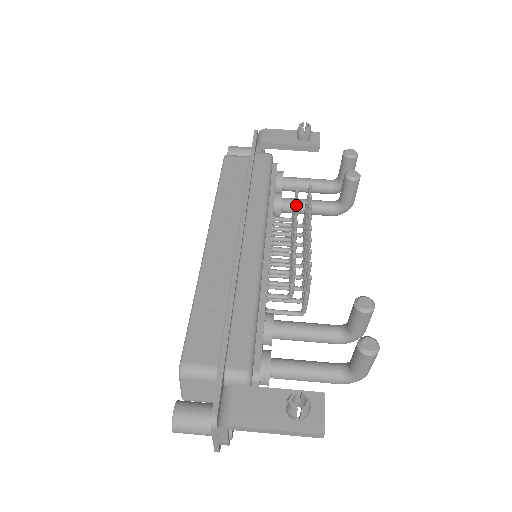
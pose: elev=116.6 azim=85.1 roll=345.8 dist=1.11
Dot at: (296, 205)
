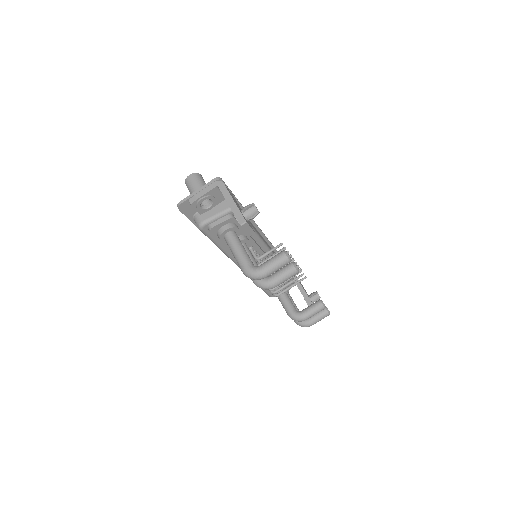
Dot at: occluded
